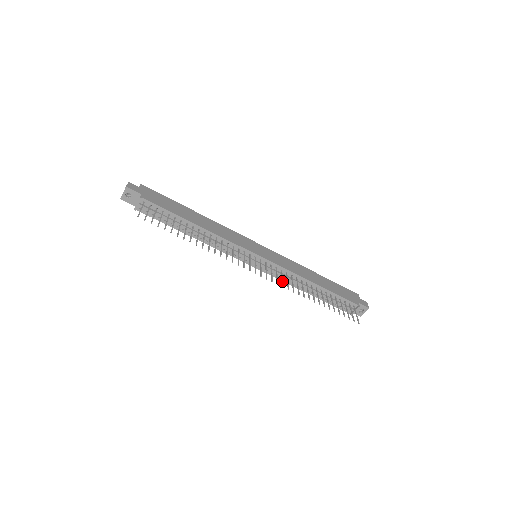
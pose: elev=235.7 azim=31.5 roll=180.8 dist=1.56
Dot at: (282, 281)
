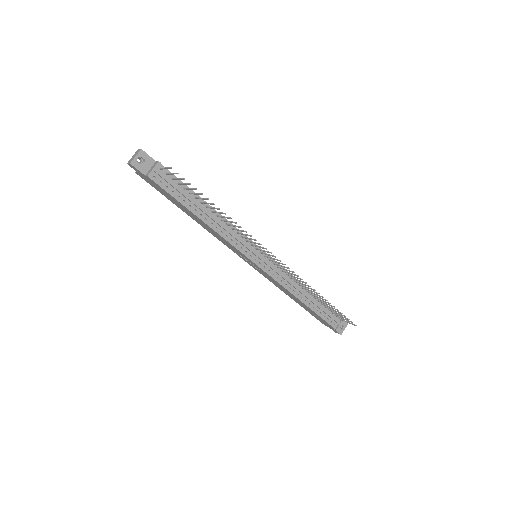
Dot at: occluded
